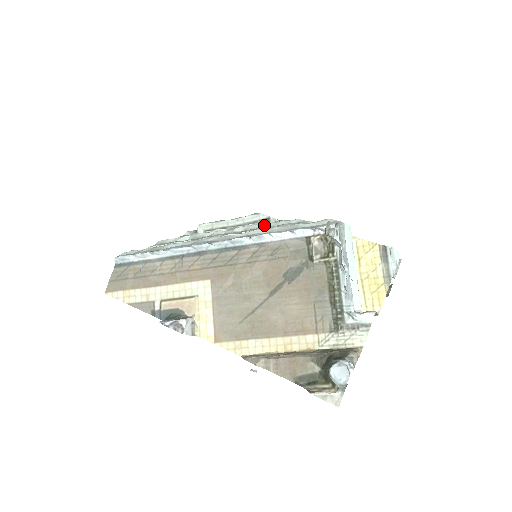
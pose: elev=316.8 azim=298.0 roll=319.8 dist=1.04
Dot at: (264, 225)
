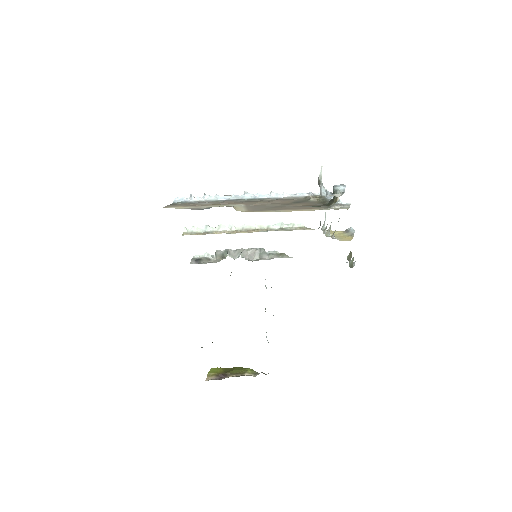
Dot at: occluded
